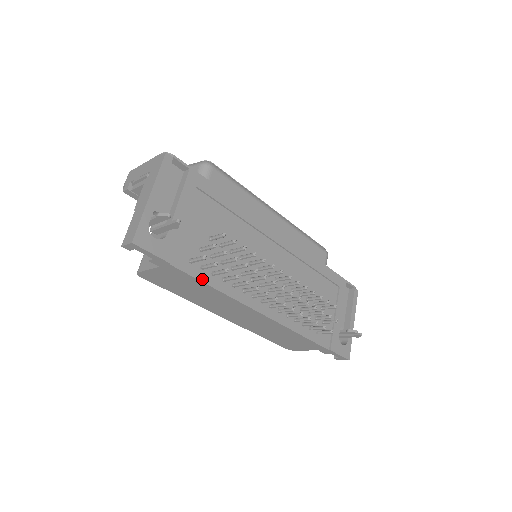
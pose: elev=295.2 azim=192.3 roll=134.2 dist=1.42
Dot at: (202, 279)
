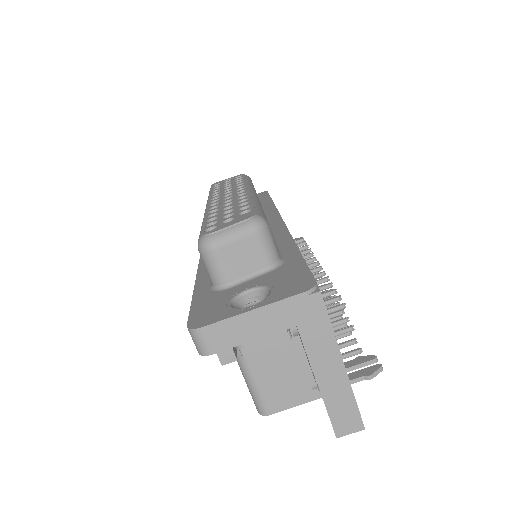
Dot at: occluded
